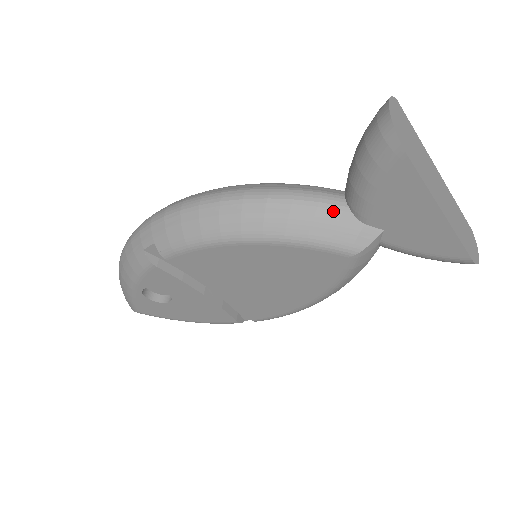
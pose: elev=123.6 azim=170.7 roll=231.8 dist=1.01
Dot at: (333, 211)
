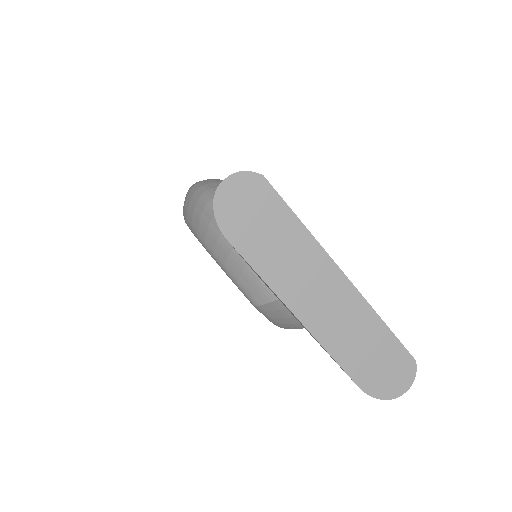
Dot at: occluded
